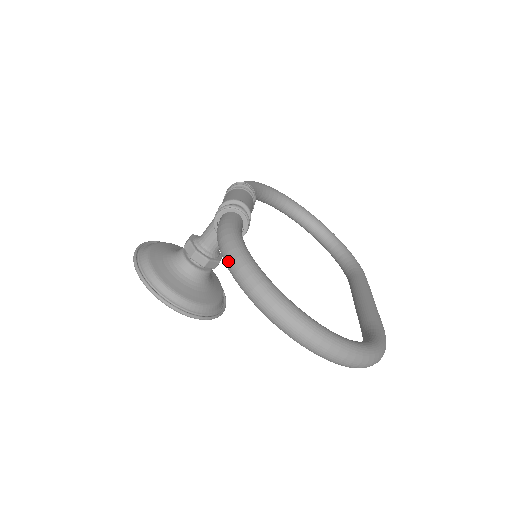
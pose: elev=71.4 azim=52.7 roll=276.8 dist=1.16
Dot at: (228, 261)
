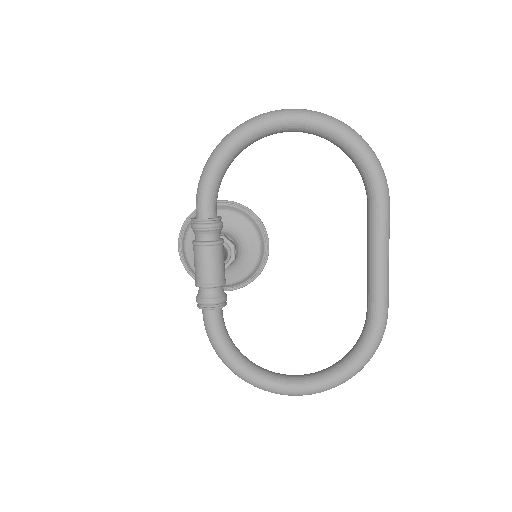
Dot at: occluded
